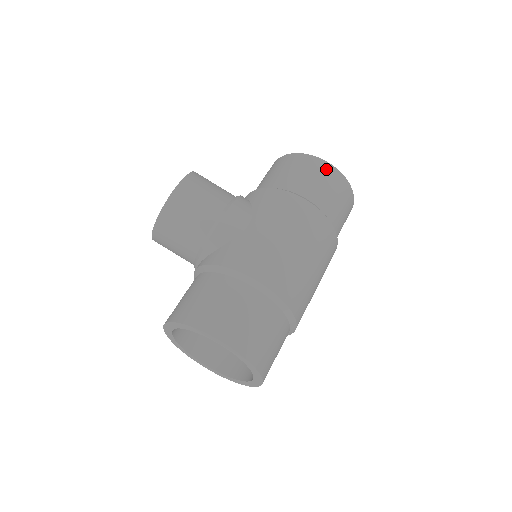
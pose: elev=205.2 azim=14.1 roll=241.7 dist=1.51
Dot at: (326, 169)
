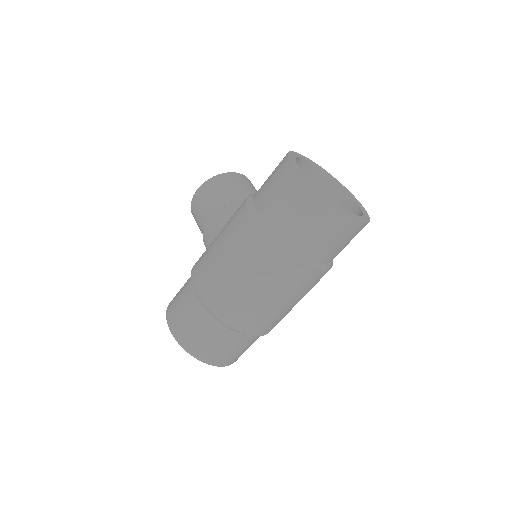
Dot at: (290, 178)
